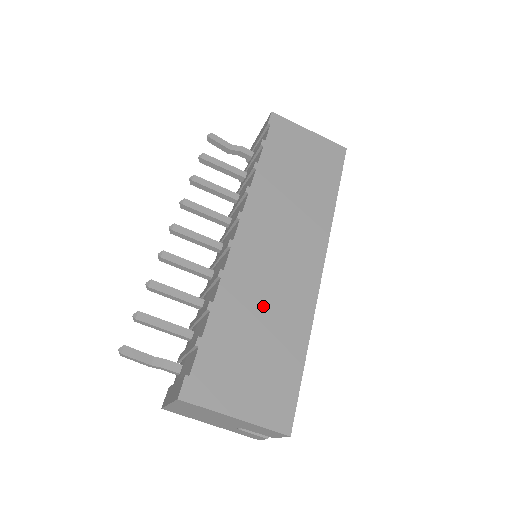
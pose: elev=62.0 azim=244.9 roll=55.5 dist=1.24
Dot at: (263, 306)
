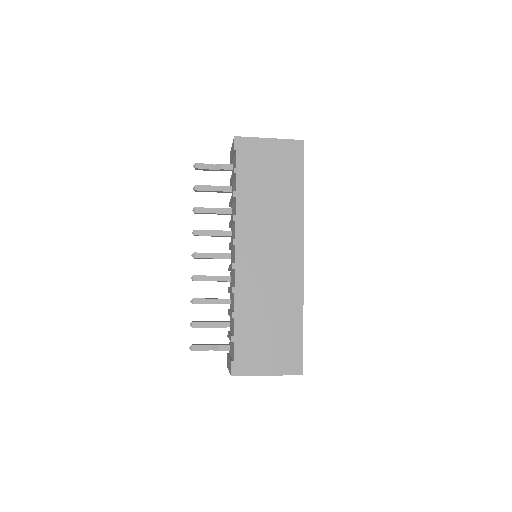
Dot at: (267, 301)
